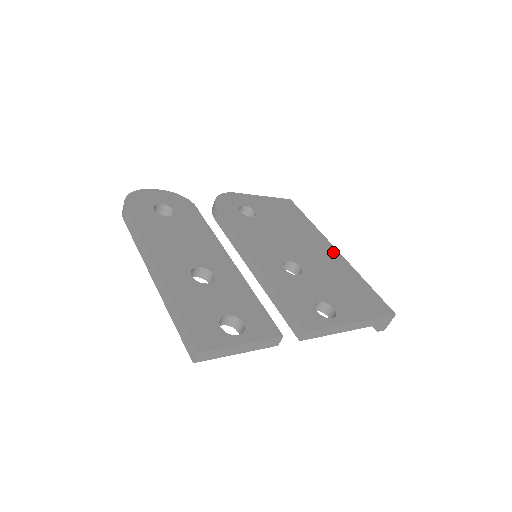
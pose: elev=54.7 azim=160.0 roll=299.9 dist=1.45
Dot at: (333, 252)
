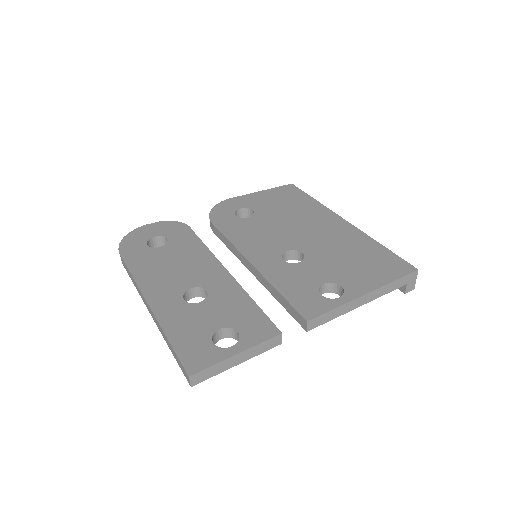
Dot at: (341, 224)
